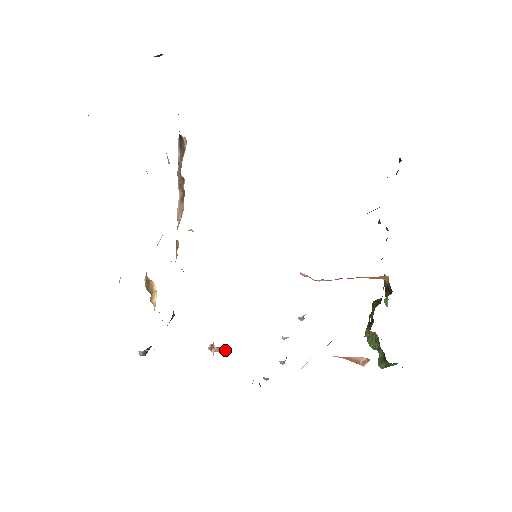
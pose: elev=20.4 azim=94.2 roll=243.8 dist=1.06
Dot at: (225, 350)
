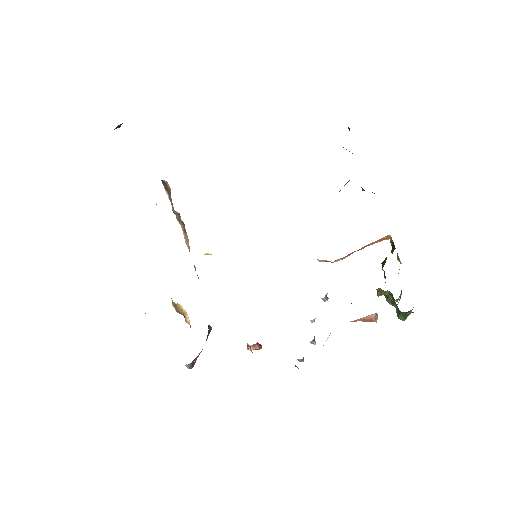
Dot at: (261, 346)
